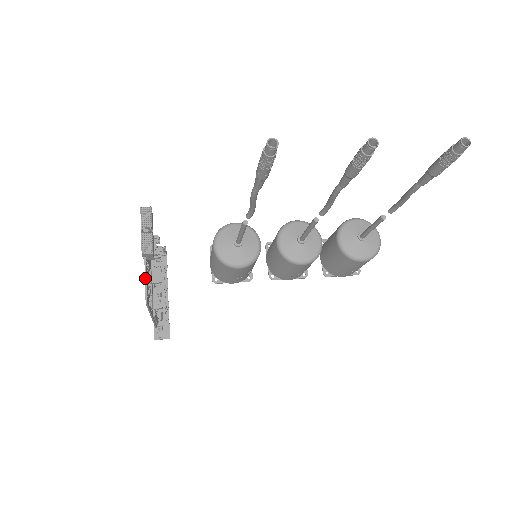
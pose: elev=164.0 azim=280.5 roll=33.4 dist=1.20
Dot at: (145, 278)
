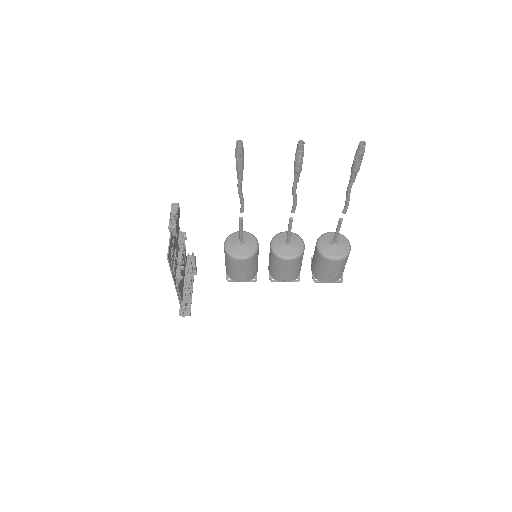
Dot at: (169, 244)
